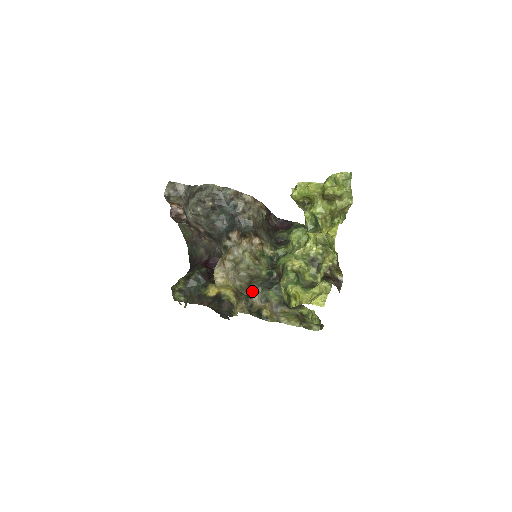
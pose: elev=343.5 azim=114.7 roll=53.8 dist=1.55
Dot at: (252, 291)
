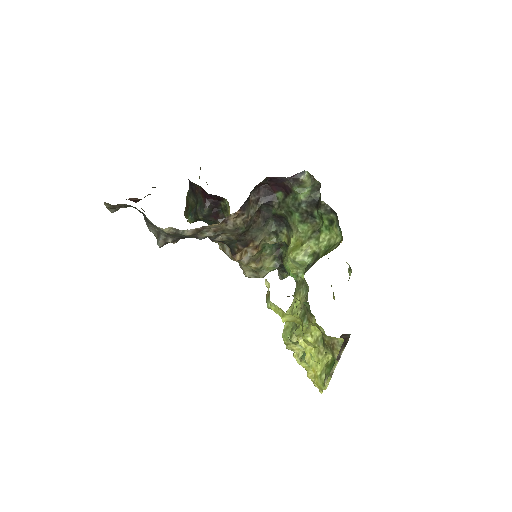
Dot at: occluded
